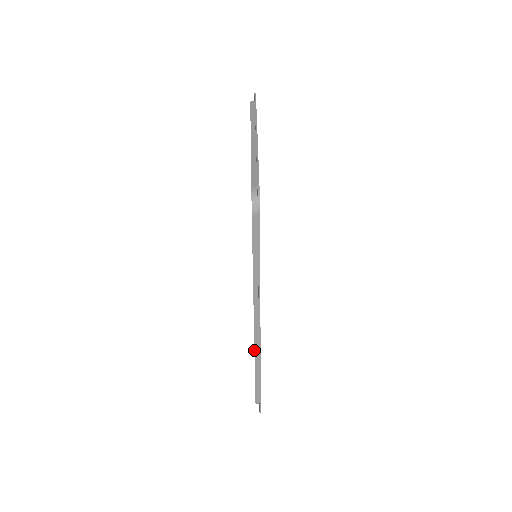
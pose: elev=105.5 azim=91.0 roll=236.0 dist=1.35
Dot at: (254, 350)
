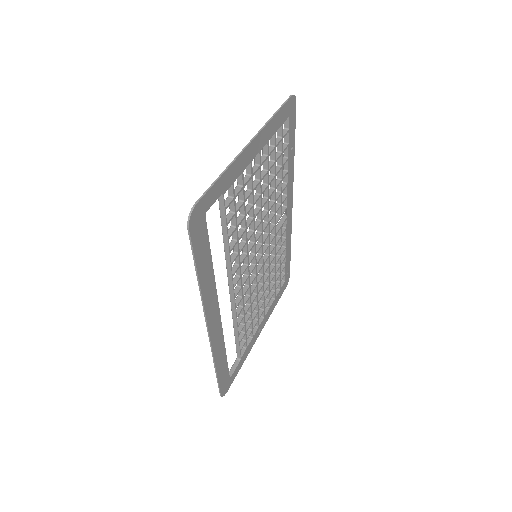
Dot at: occluded
